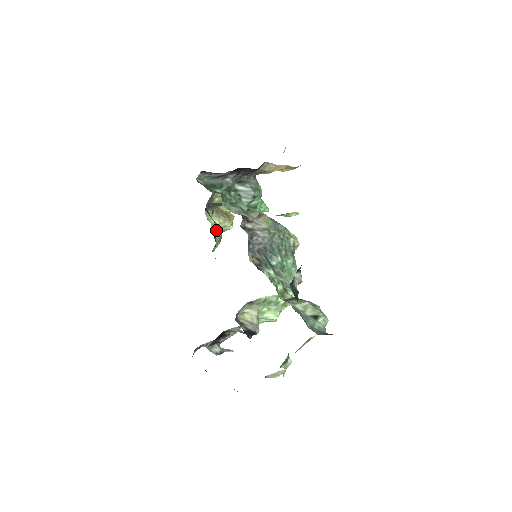
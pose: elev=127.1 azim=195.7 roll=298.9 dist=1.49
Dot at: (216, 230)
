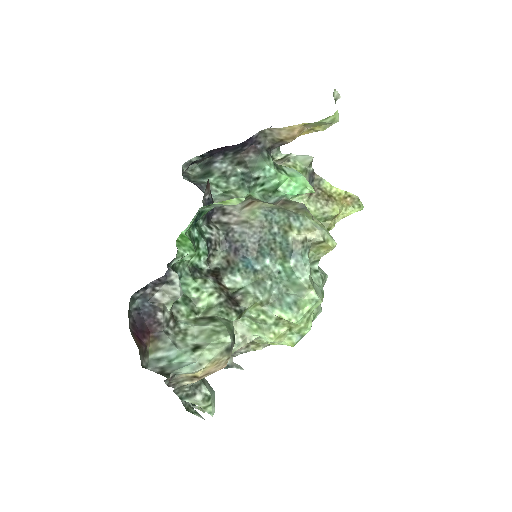
Dot at: occluded
